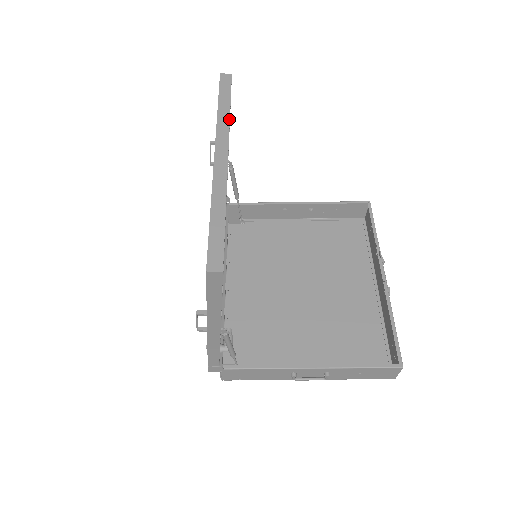
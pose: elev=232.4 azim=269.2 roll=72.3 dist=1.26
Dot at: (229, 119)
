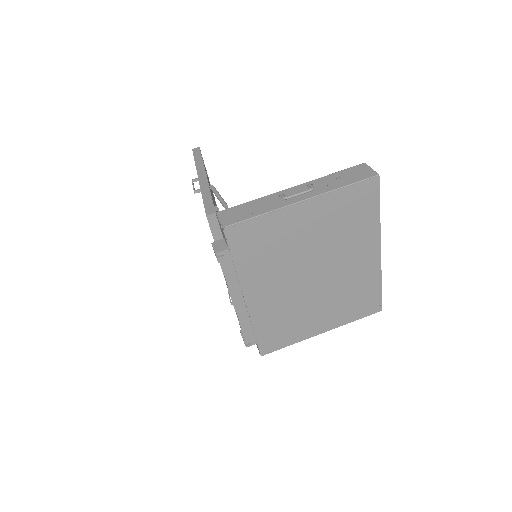
Dot at: occluded
